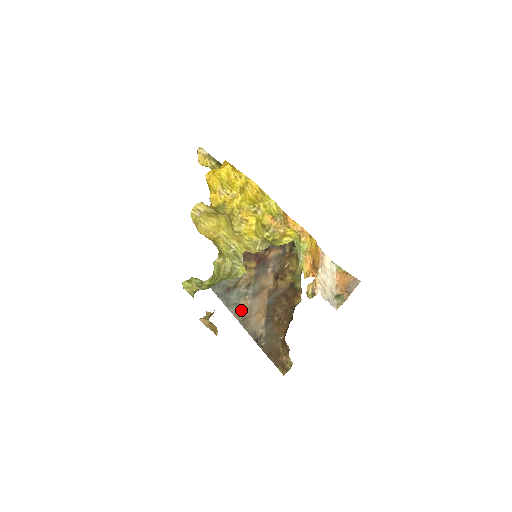
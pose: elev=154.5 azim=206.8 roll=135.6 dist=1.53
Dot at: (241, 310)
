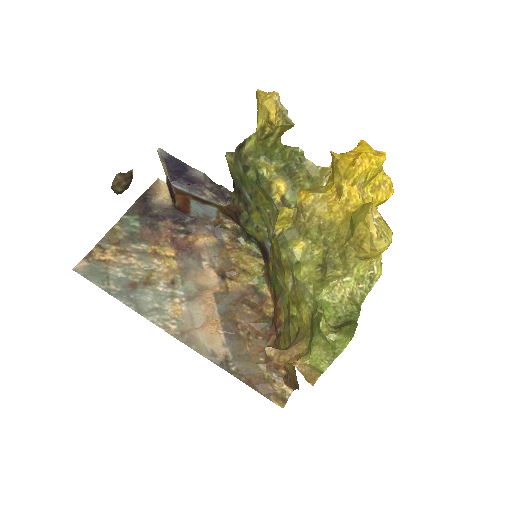
Dot at: (173, 320)
